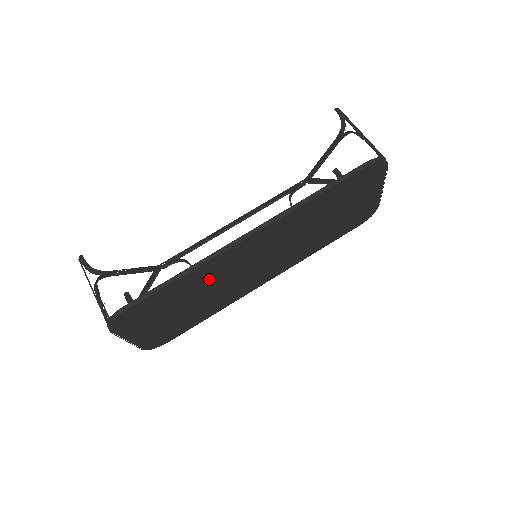
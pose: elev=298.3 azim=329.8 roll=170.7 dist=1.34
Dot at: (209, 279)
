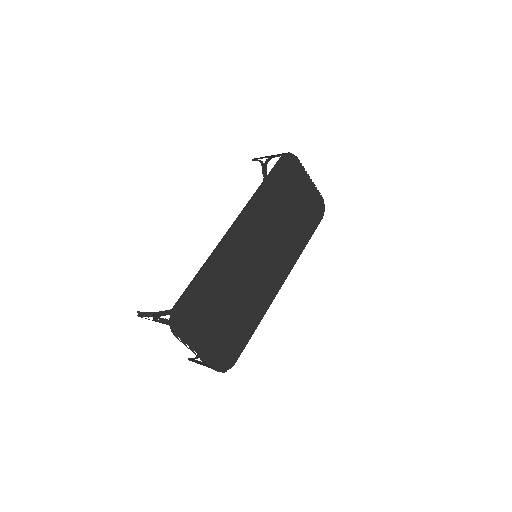
Dot at: (228, 274)
